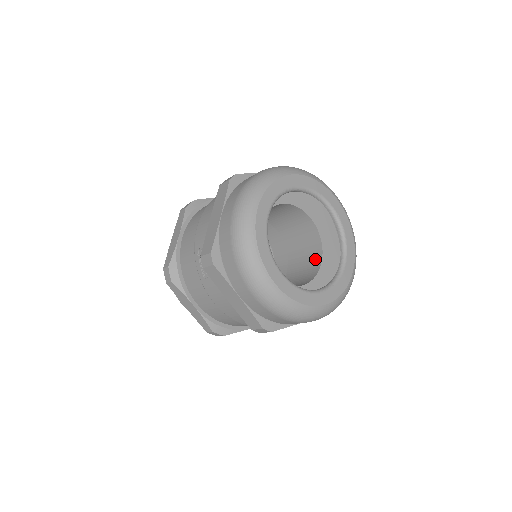
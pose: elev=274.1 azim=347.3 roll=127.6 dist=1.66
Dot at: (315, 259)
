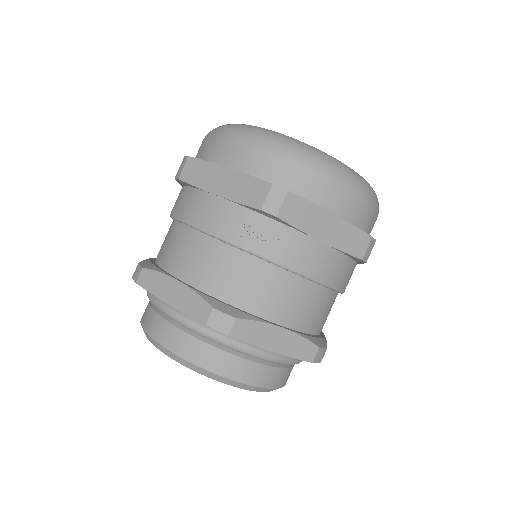
Dot at: occluded
